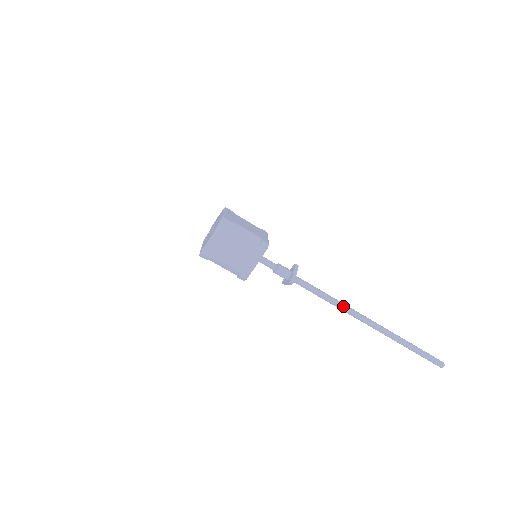
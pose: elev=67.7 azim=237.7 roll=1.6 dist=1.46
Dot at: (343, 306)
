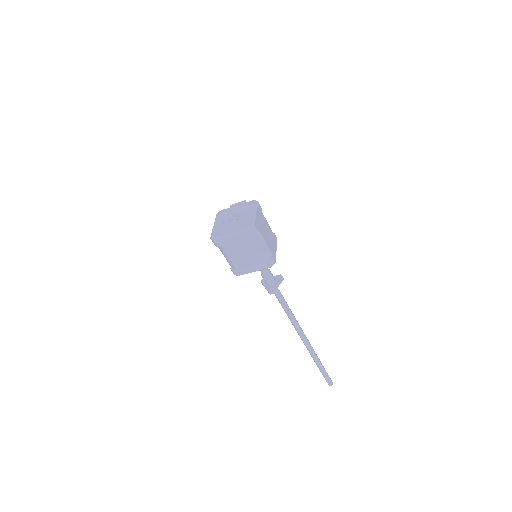
Dot at: (295, 322)
